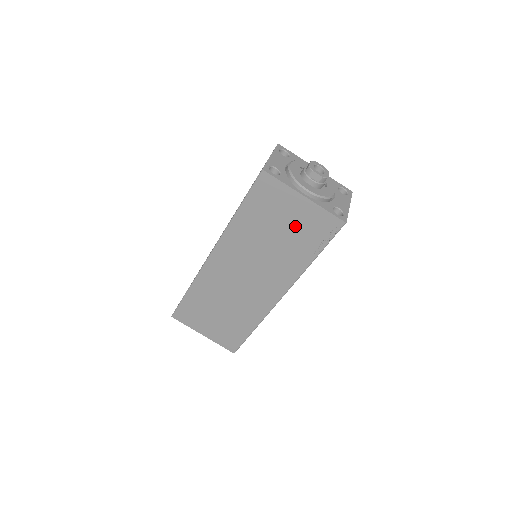
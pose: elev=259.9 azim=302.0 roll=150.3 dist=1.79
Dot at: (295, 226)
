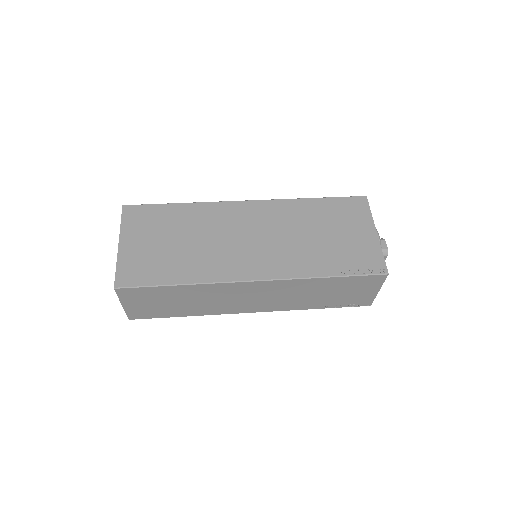
Dot at: (345, 242)
